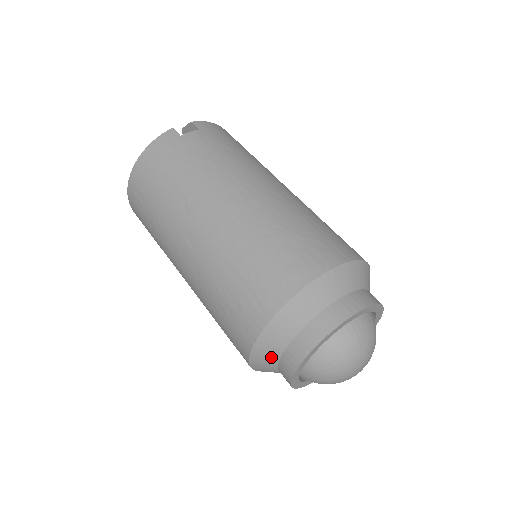
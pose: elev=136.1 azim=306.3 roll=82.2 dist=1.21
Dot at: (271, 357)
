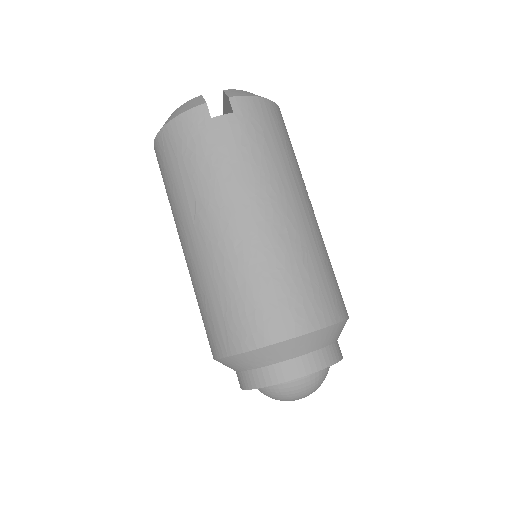
Dot at: occluded
